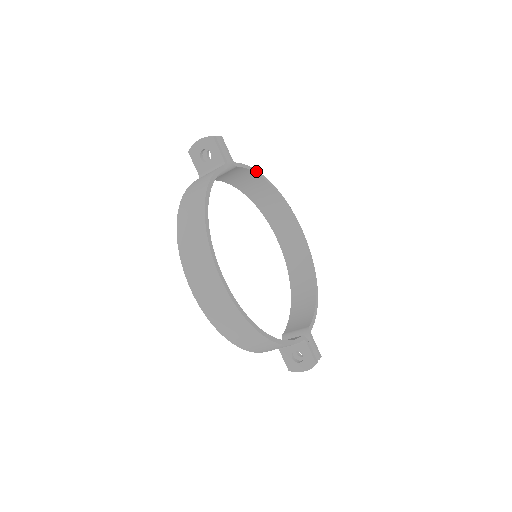
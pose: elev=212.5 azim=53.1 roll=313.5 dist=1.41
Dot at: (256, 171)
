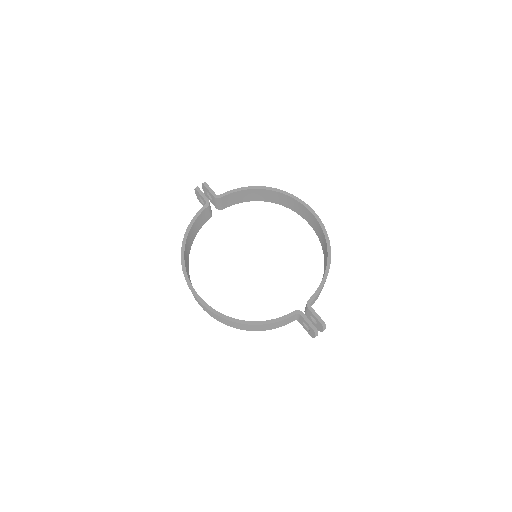
Dot at: (246, 188)
